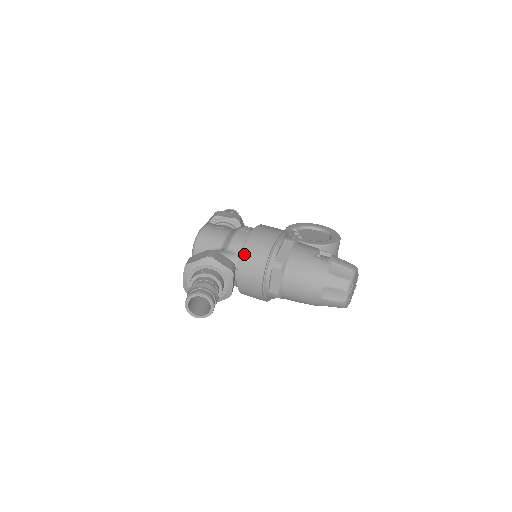
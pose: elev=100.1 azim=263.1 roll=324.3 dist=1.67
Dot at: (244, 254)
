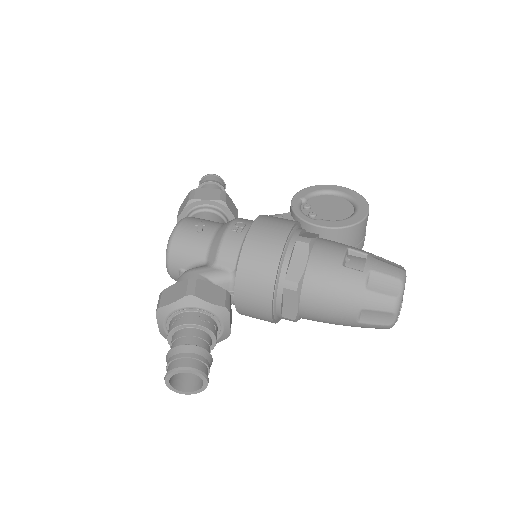
Dot at: (240, 273)
